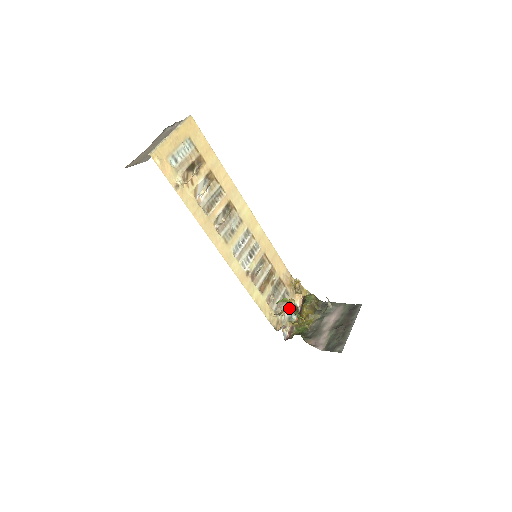
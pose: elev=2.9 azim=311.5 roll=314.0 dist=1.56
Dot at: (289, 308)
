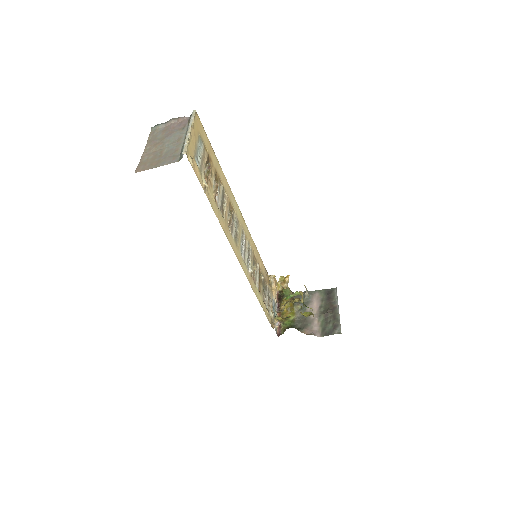
Dot at: occluded
